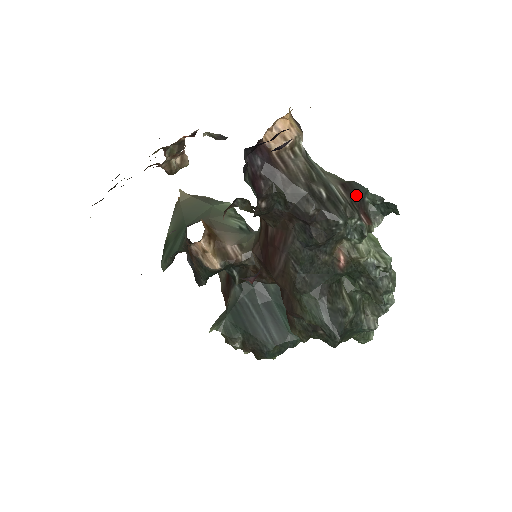
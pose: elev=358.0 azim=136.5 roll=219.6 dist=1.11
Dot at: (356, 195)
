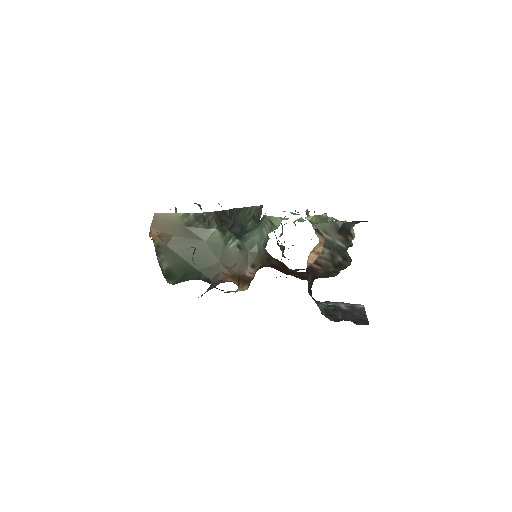
Dot at: (347, 232)
